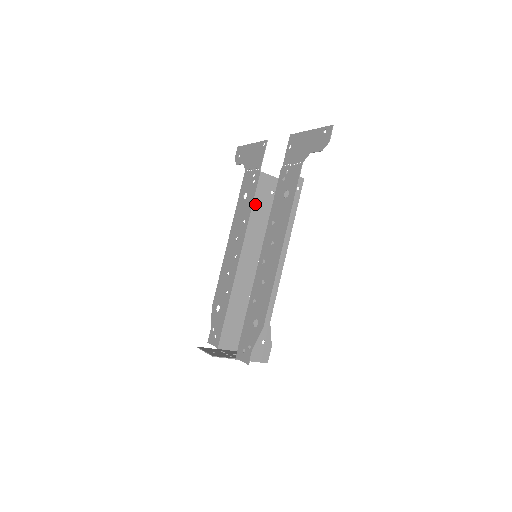
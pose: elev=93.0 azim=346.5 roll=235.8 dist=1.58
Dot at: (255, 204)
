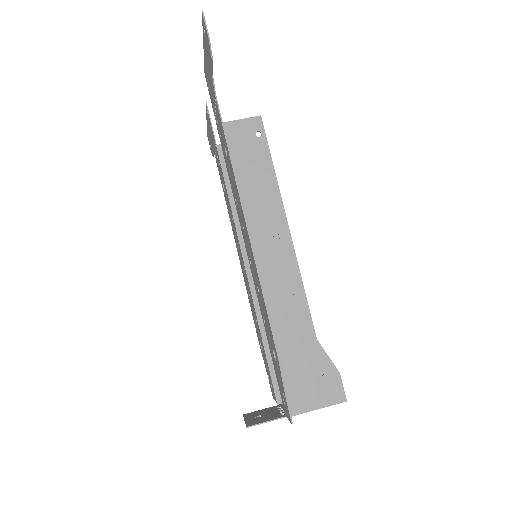
Dot at: (231, 189)
